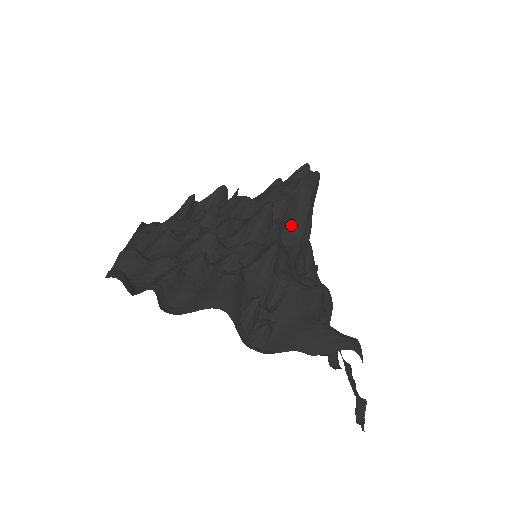
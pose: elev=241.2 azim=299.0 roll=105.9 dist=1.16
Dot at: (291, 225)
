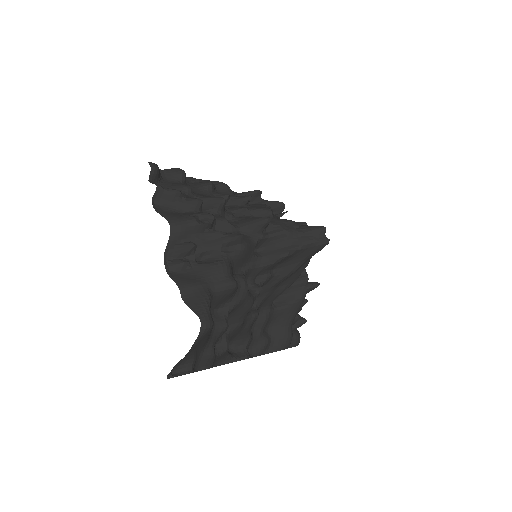
Dot at: (275, 248)
